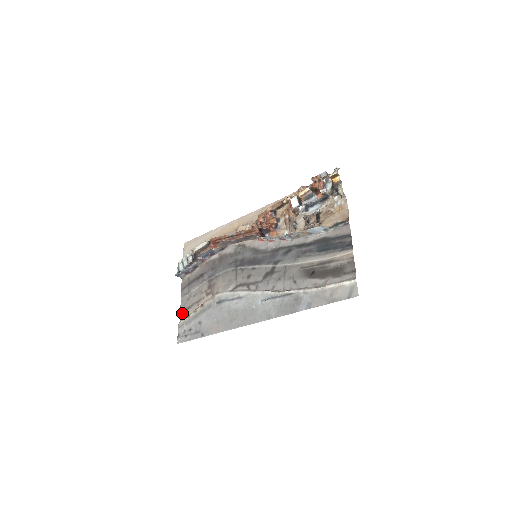
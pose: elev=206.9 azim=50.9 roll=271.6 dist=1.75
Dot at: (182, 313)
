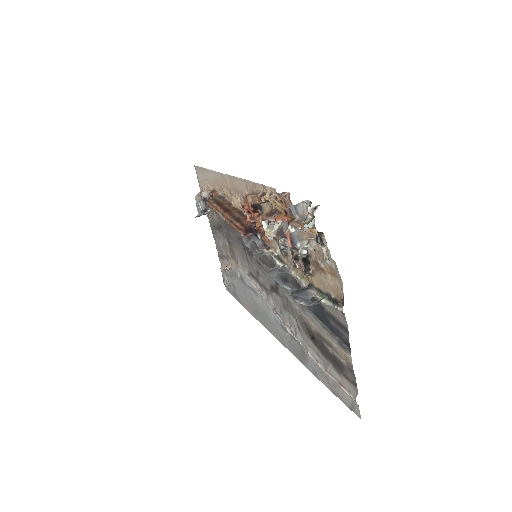
Dot at: (220, 258)
